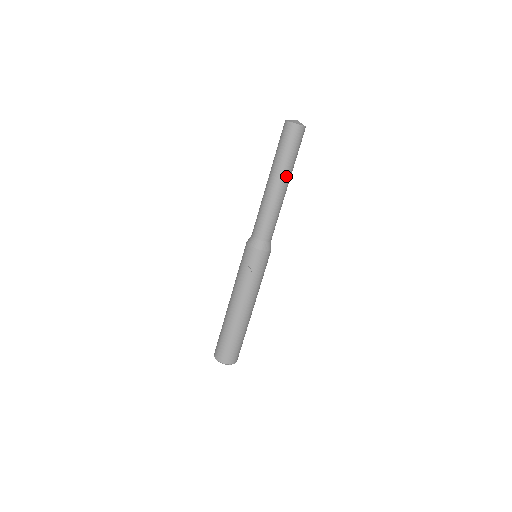
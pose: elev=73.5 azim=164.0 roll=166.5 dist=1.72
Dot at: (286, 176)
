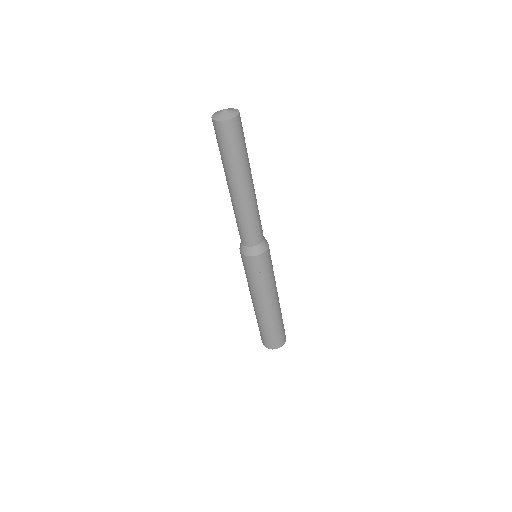
Dot at: (249, 174)
